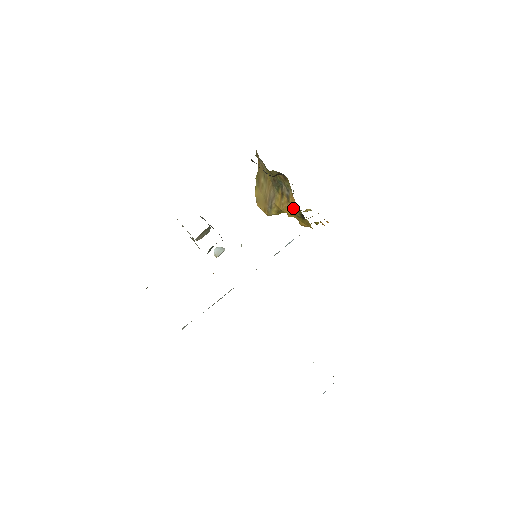
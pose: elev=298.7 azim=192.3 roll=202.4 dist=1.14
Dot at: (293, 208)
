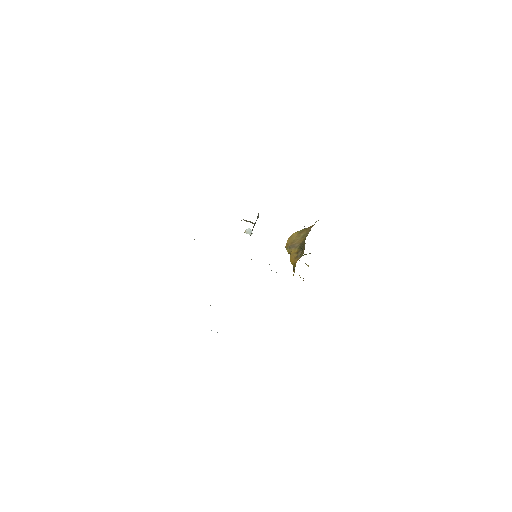
Dot at: (294, 262)
